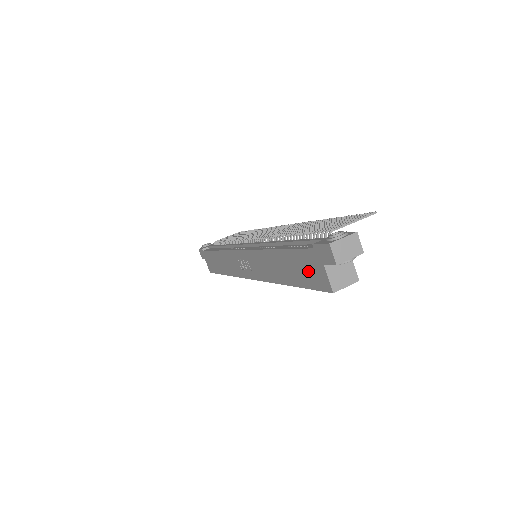
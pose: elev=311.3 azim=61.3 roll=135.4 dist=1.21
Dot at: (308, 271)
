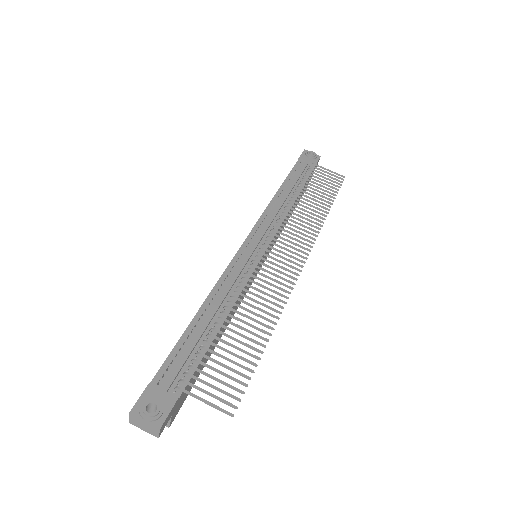
Dot at: occluded
